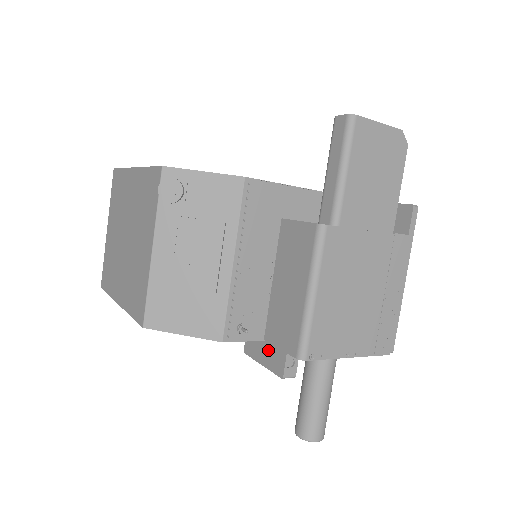
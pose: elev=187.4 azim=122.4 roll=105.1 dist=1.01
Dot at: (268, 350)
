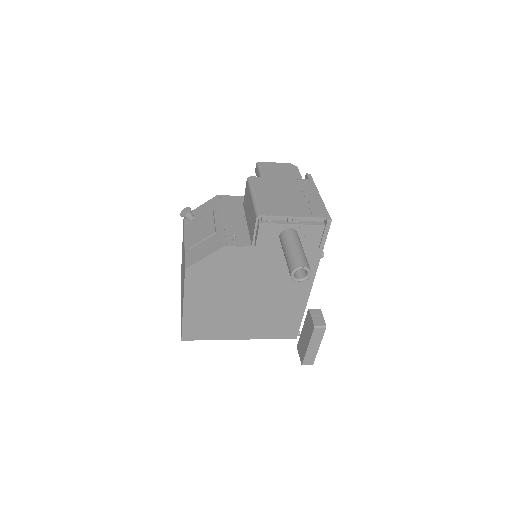
Dot at: (305, 332)
